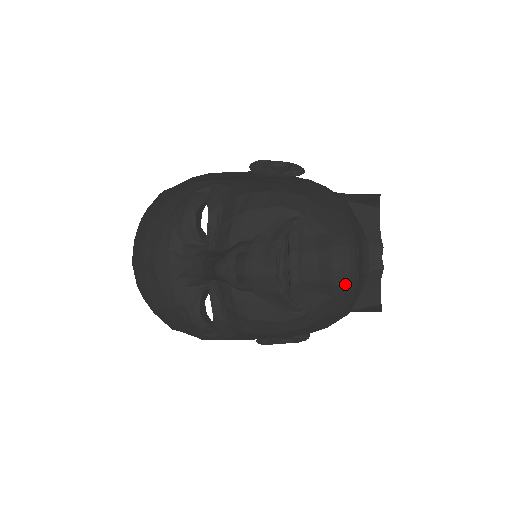
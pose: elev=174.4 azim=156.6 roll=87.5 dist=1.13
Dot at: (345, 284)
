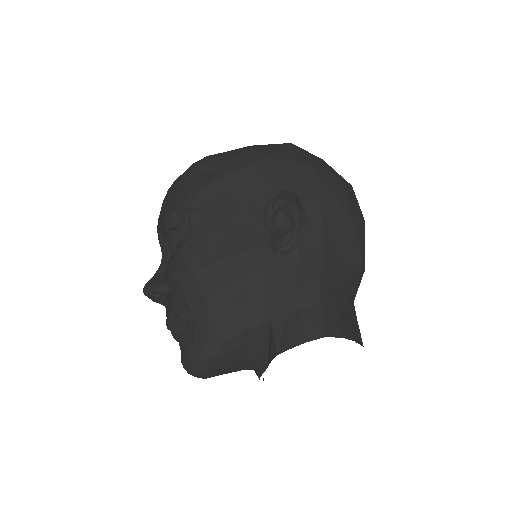
Dot at: occluded
